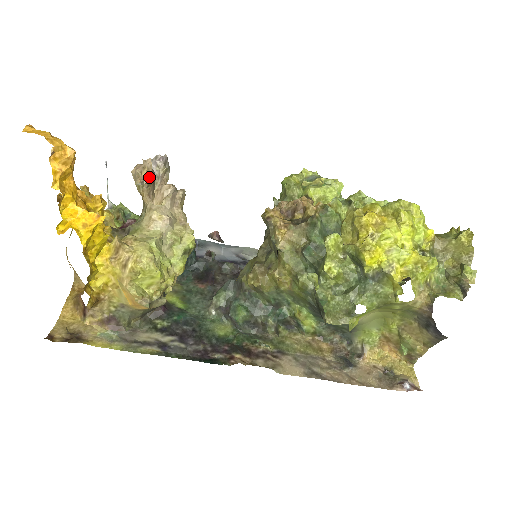
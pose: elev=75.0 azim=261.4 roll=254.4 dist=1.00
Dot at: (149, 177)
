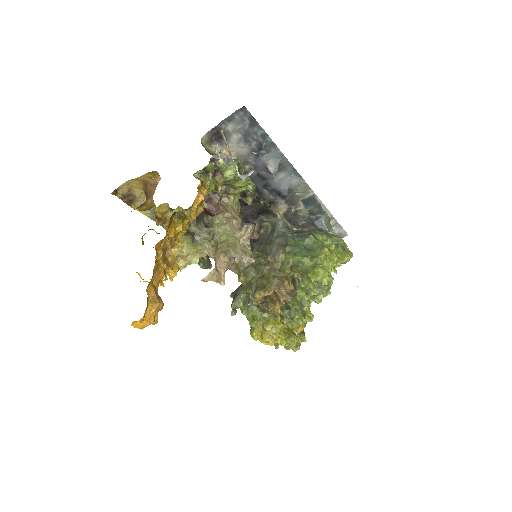
Dot at: (216, 279)
